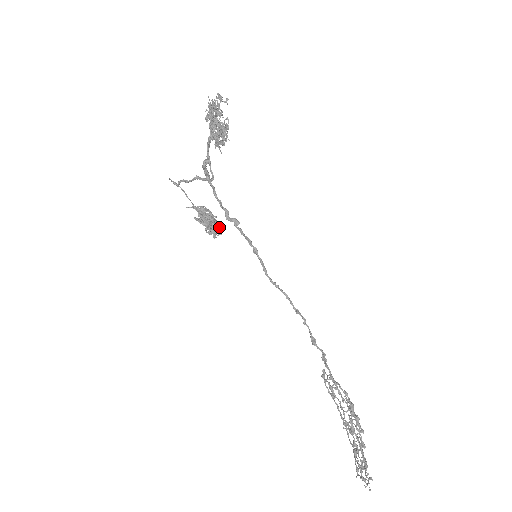
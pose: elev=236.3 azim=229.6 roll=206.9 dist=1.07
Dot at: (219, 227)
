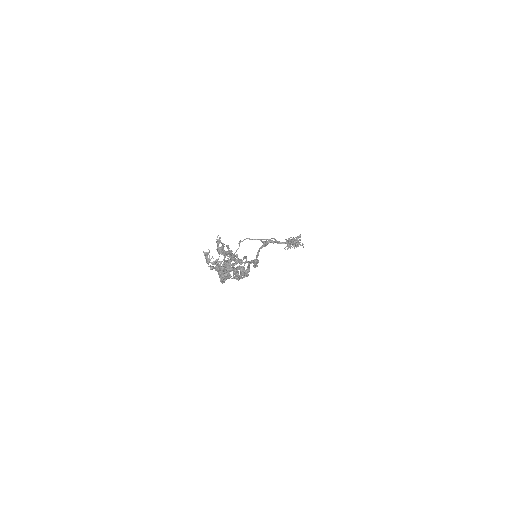
Dot at: (223, 282)
